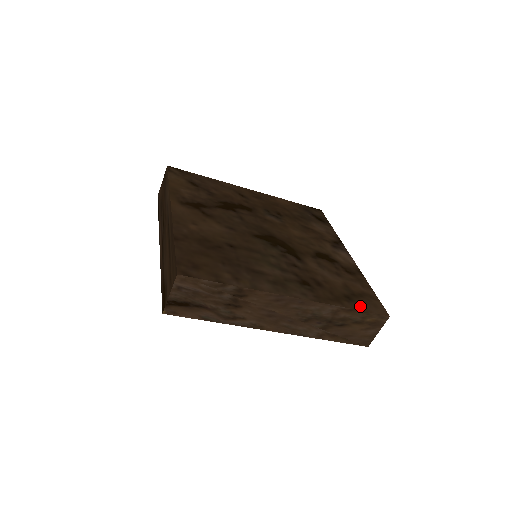
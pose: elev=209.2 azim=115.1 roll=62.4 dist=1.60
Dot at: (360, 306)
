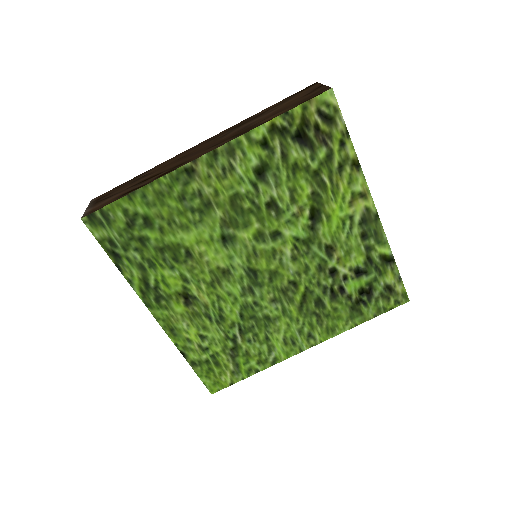
Dot at: occluded
